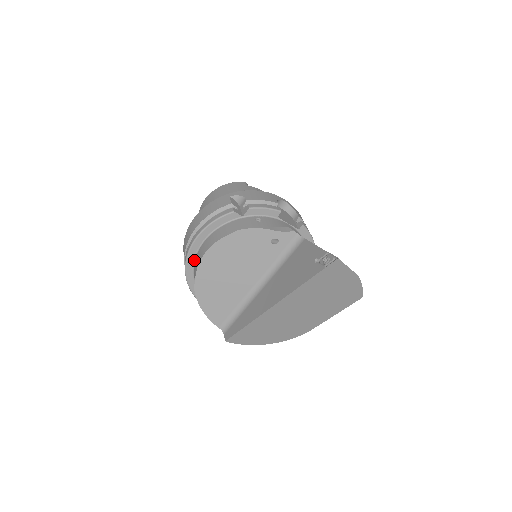
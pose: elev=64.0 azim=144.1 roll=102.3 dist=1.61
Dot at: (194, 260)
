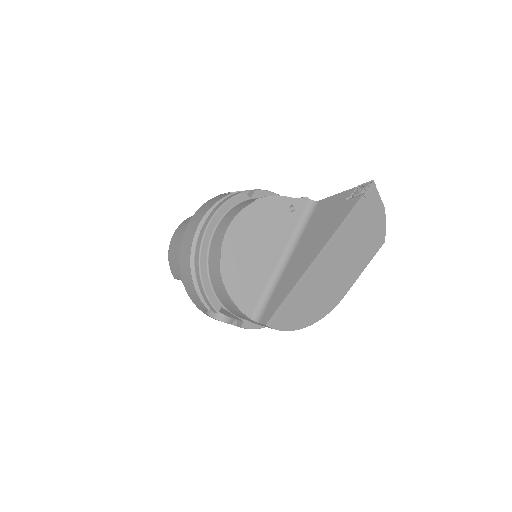
Dot at: (208, 248)
